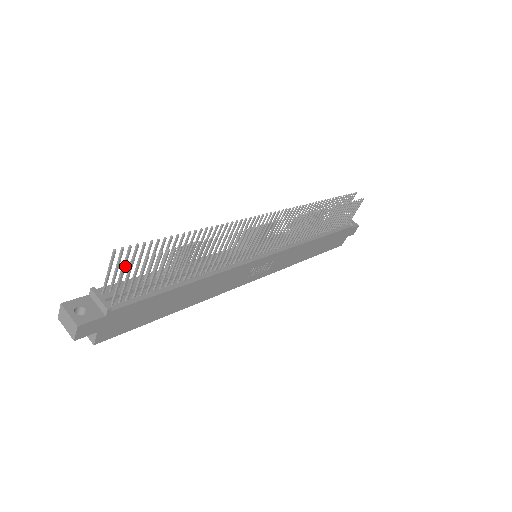
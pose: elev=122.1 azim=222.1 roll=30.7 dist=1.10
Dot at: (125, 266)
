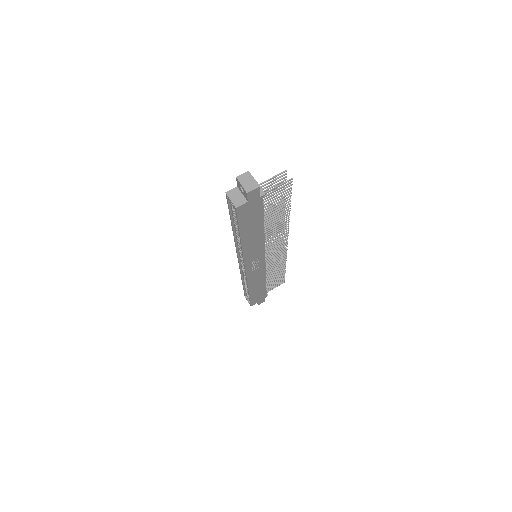
Dot at: occluded
